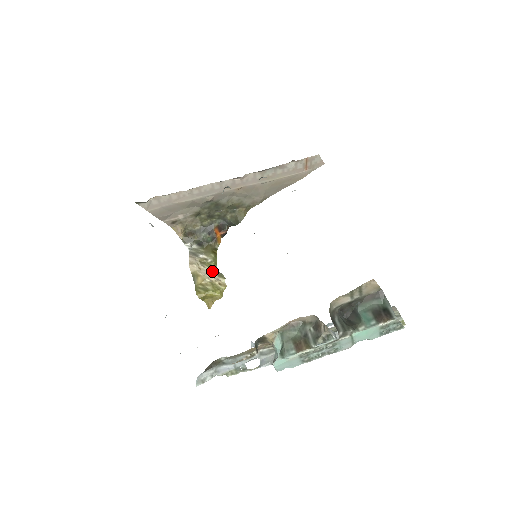
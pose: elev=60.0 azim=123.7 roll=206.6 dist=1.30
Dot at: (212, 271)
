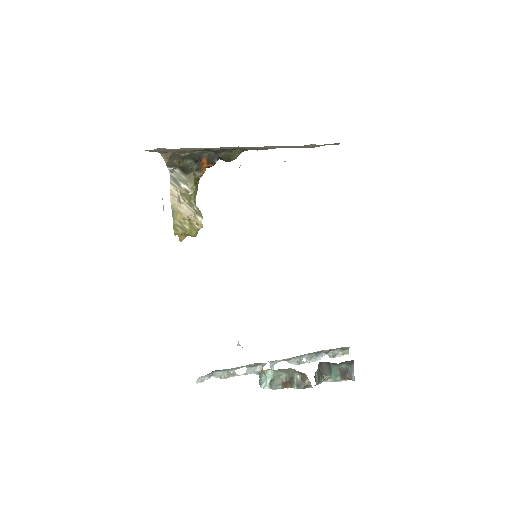
Dot at: (191, 206)
